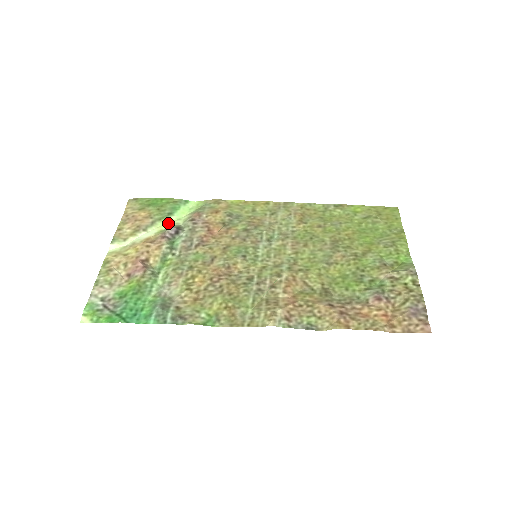
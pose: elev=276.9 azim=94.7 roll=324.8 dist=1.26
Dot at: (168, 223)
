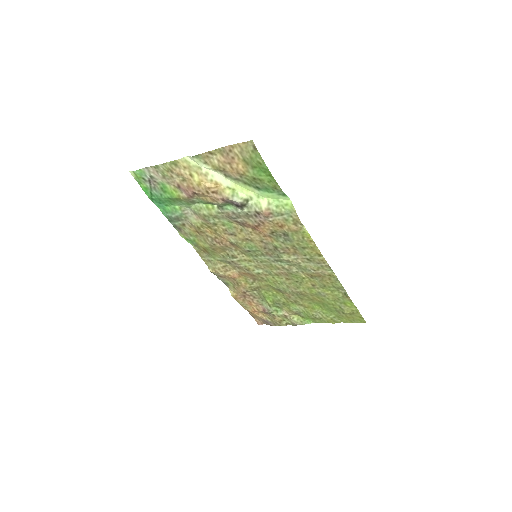
Dot at: (247, 190)
